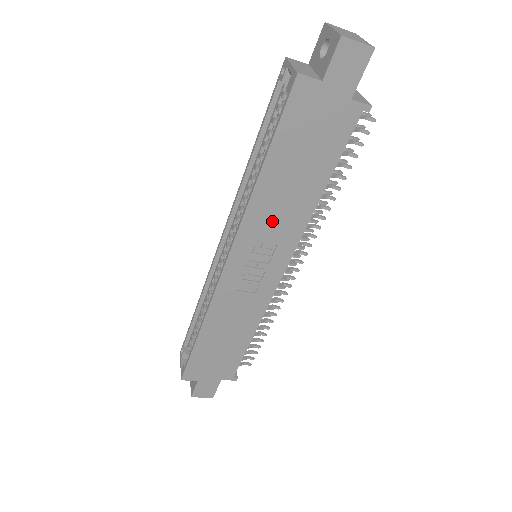
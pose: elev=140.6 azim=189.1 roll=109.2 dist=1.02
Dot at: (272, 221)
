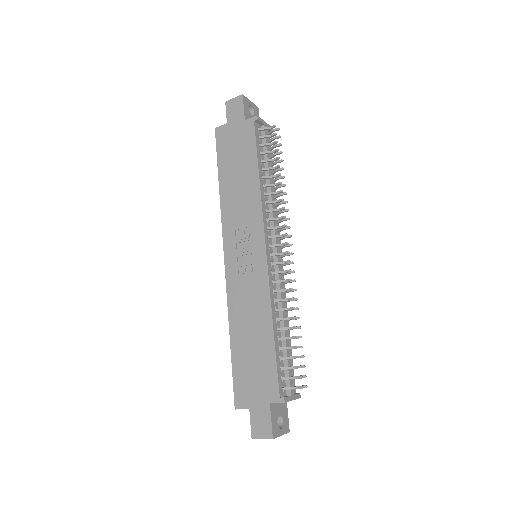
Dot at: (239, 212)
